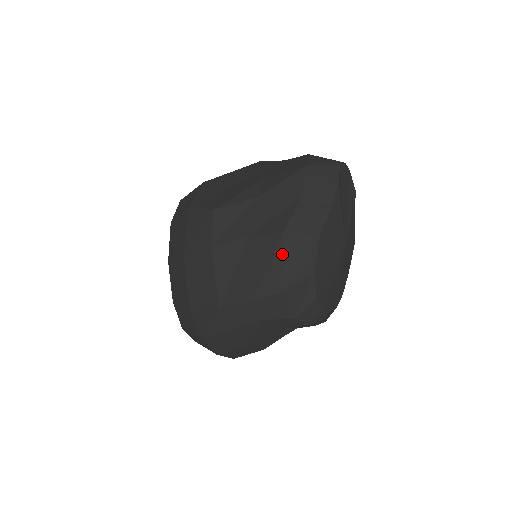
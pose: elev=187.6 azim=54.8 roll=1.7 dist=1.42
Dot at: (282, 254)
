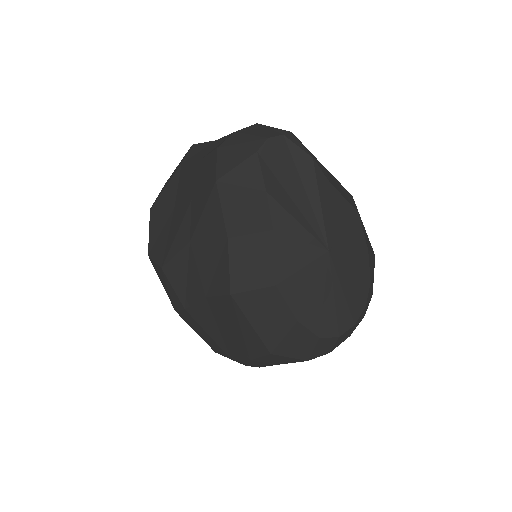
Dot at: (244, 317)
